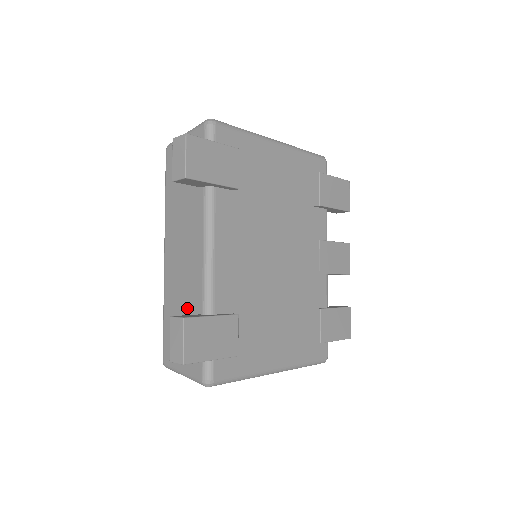
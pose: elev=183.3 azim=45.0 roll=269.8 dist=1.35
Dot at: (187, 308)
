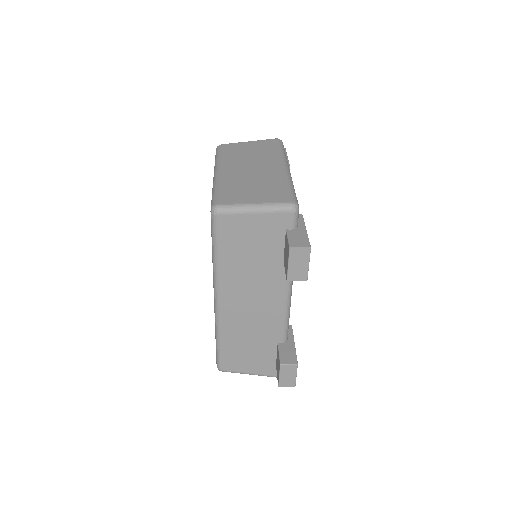
Dot at: (259, 340)
